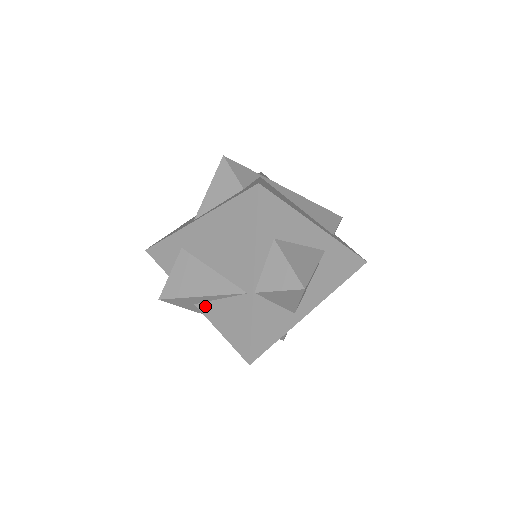
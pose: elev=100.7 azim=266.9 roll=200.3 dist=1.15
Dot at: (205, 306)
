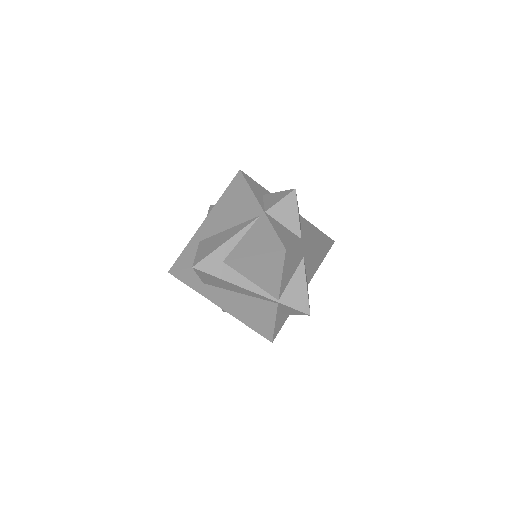
Dot at: (232, 253)
